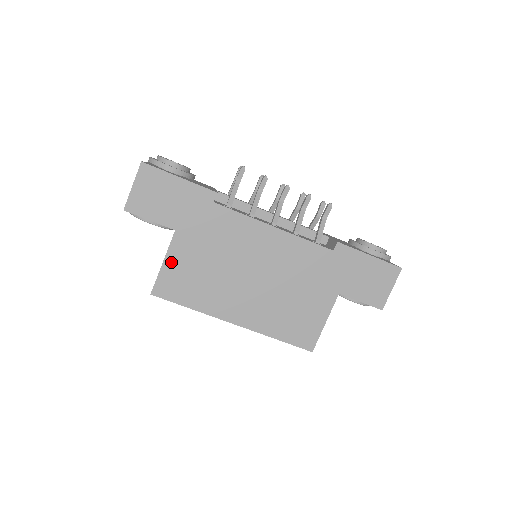
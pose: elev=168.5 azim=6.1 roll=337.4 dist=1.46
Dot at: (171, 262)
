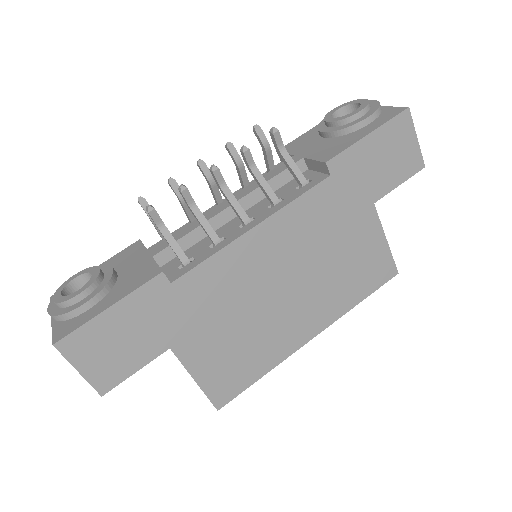
Dot at: (201, 372)
